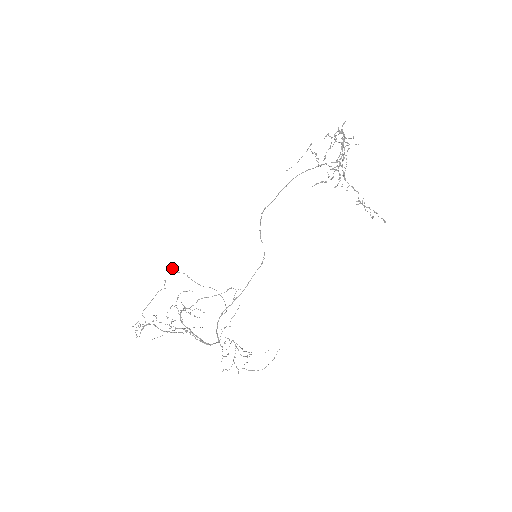
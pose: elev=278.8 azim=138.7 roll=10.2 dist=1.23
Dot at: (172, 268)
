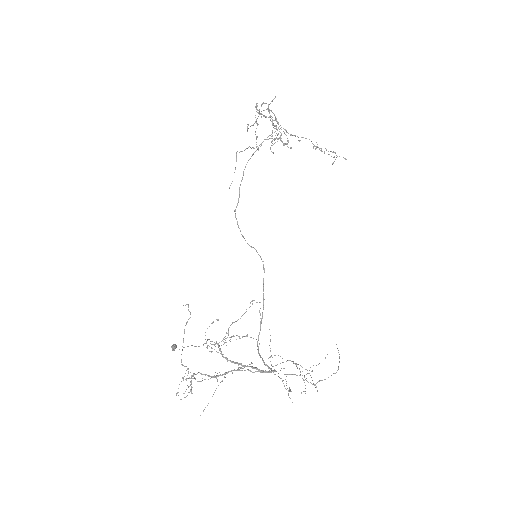
Dot at: (173, 349)
